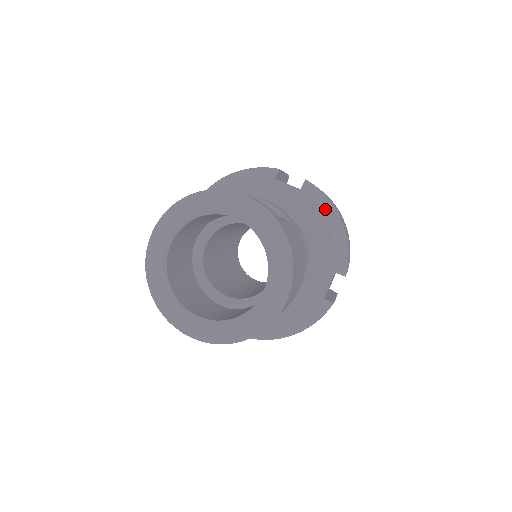
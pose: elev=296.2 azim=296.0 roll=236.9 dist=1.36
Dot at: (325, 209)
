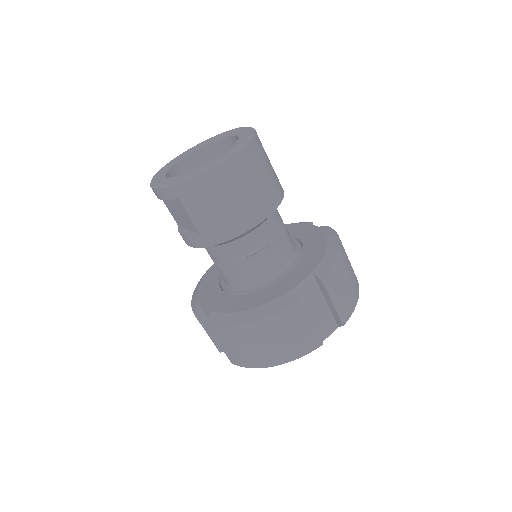
Dot at: (330, 237)
